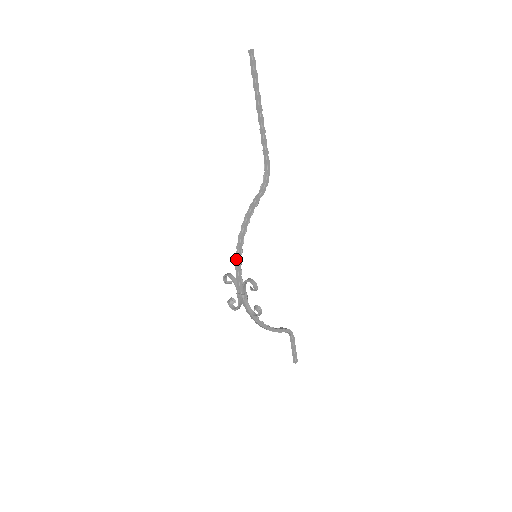
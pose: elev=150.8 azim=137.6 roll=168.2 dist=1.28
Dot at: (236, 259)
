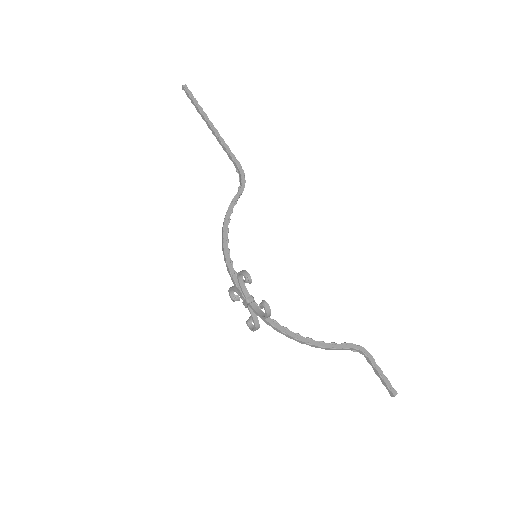
Dot at: (225, 261)
